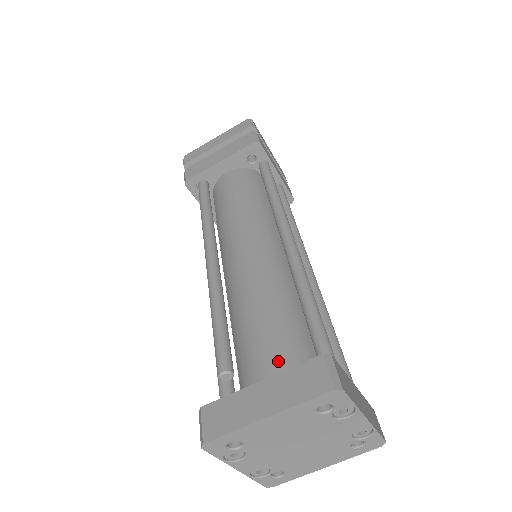
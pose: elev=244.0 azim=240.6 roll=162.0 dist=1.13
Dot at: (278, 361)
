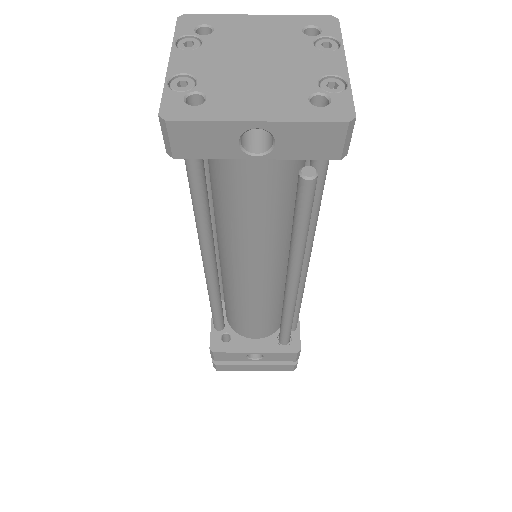
Dot at: occluded
